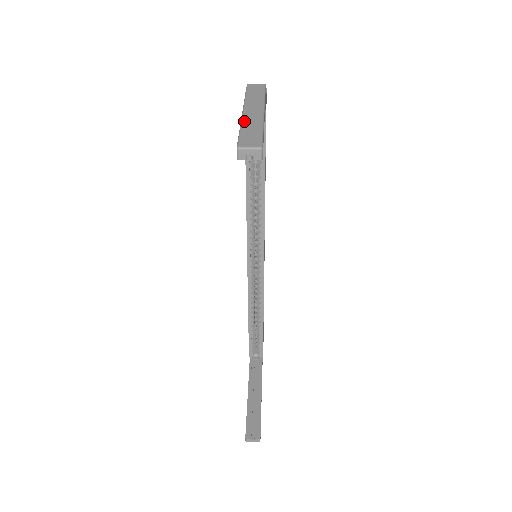
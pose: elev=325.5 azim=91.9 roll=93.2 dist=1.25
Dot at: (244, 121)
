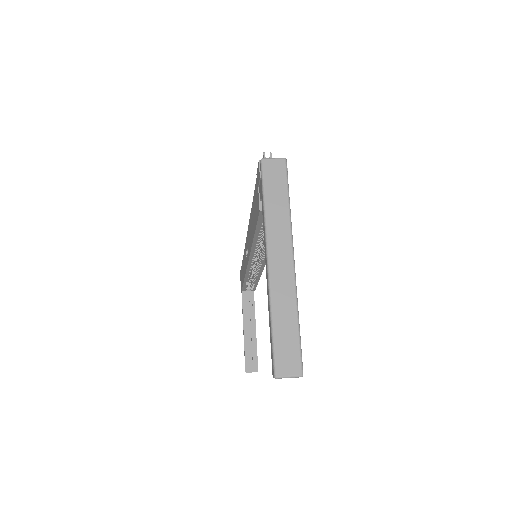
Dot at: (274, 299)
